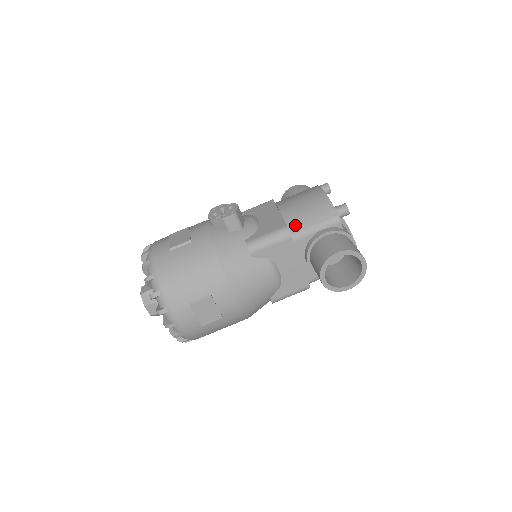
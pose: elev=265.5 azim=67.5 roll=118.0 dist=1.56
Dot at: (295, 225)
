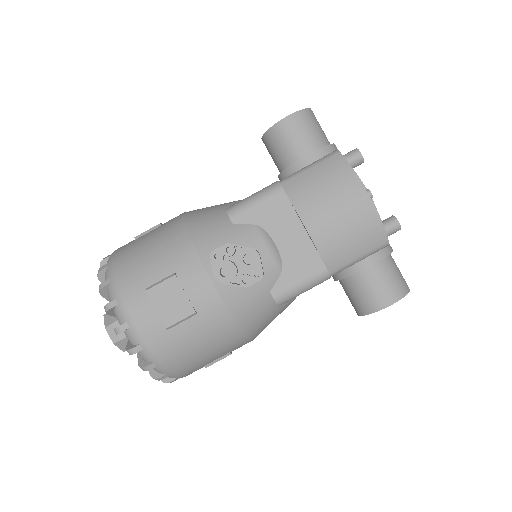
Dot at: (334, 261)
